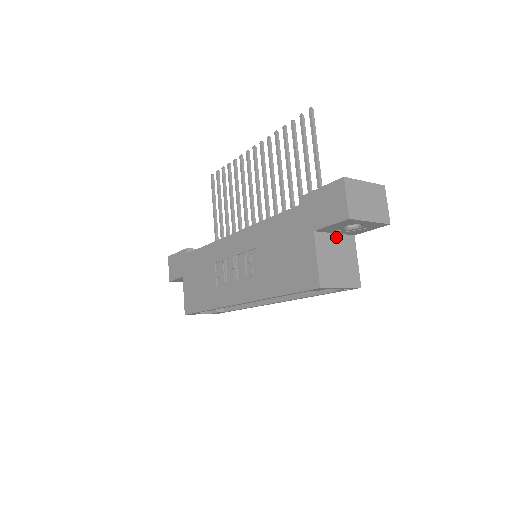
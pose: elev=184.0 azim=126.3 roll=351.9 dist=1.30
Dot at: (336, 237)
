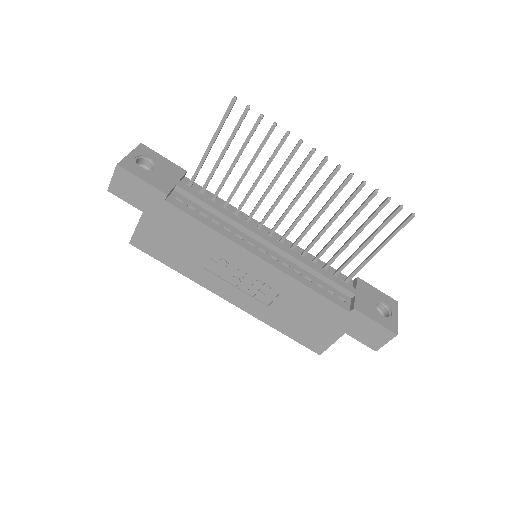
Dot at: occluded
